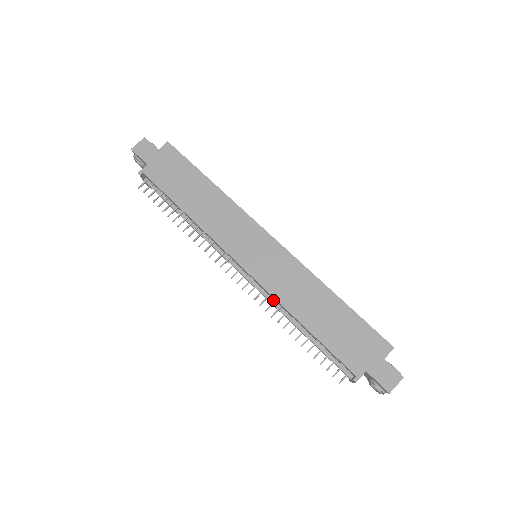
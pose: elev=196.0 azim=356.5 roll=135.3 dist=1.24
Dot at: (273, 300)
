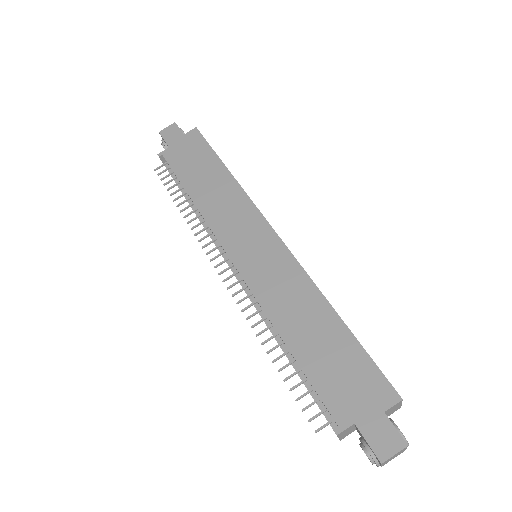
Dot at: (261, 309)
